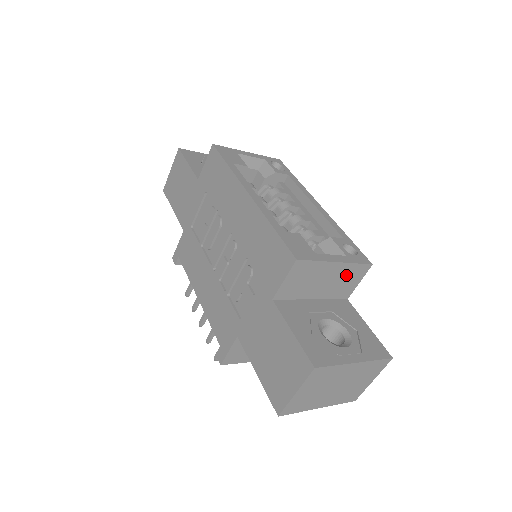
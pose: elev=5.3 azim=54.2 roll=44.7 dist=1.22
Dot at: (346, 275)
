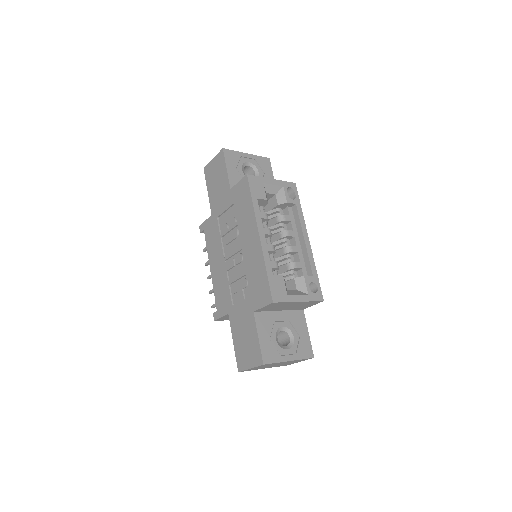
Dot at: (304, 304)
